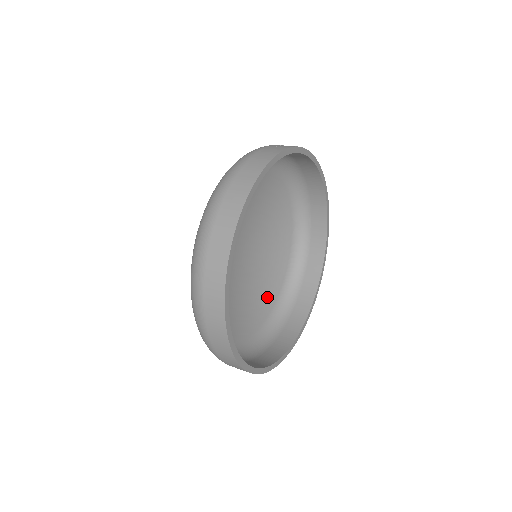
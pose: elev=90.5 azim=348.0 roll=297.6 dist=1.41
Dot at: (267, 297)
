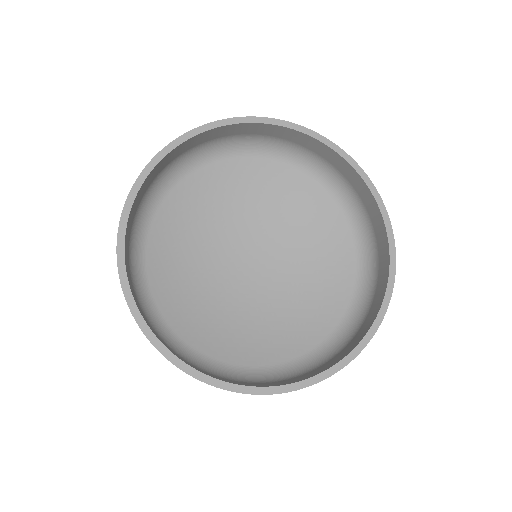
Dot at: (327, 311)
